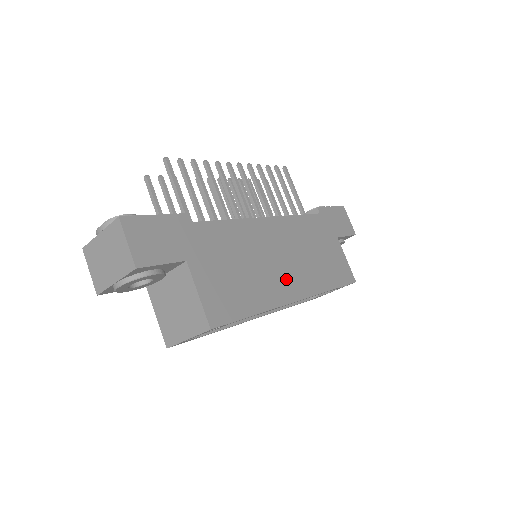
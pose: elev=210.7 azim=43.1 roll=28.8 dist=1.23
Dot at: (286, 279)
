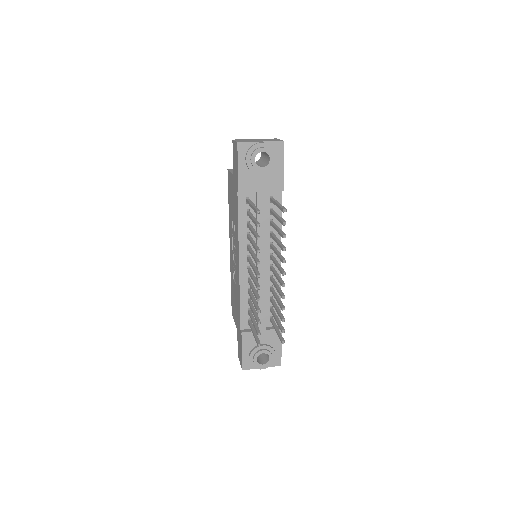
Dot at: occluded
